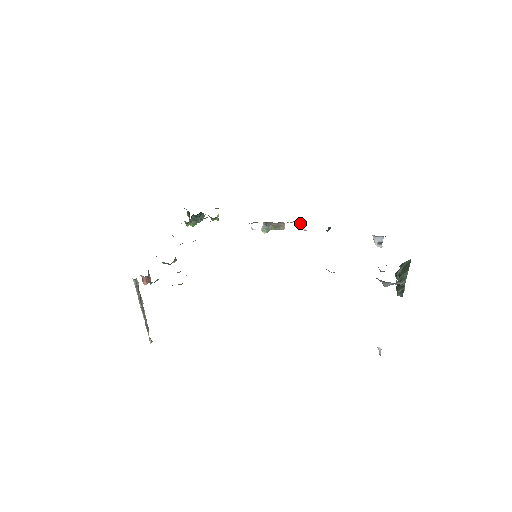
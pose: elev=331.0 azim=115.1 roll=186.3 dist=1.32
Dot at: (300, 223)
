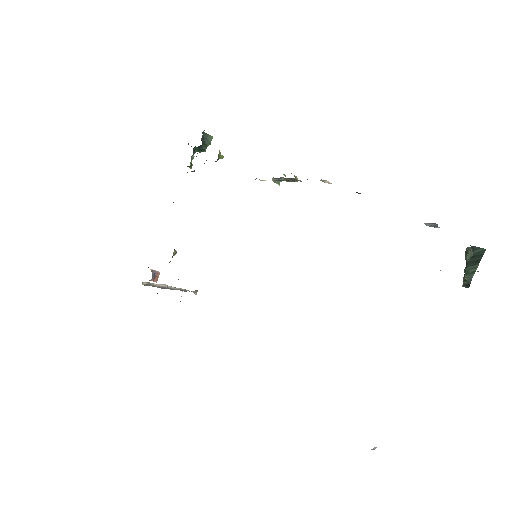
Dot at: occluded
